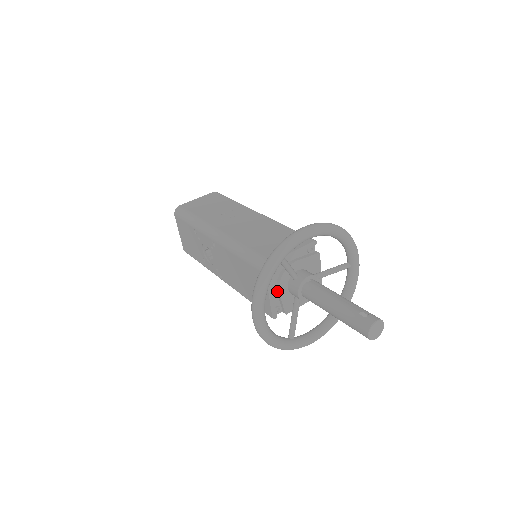
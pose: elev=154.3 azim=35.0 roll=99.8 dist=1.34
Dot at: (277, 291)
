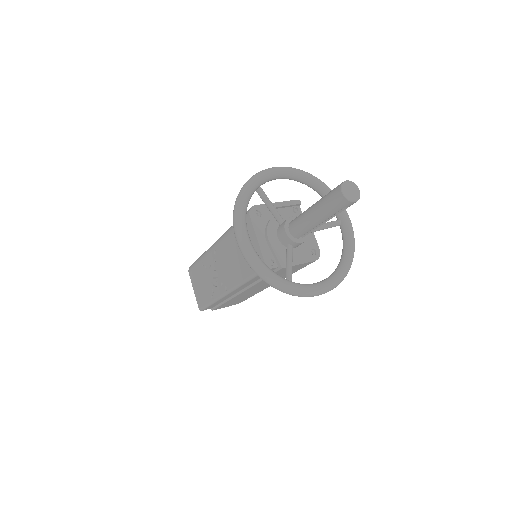
Dot at: (267, 240)
